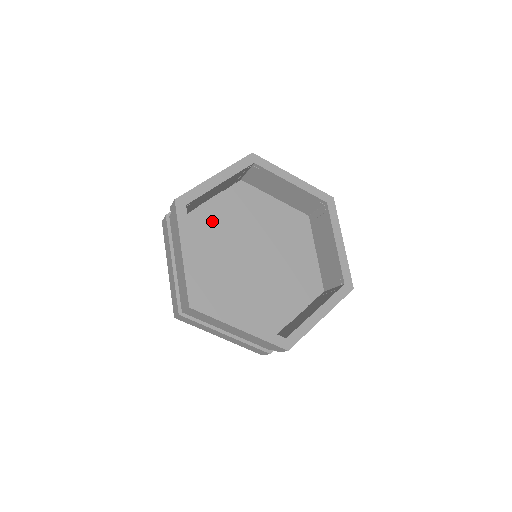
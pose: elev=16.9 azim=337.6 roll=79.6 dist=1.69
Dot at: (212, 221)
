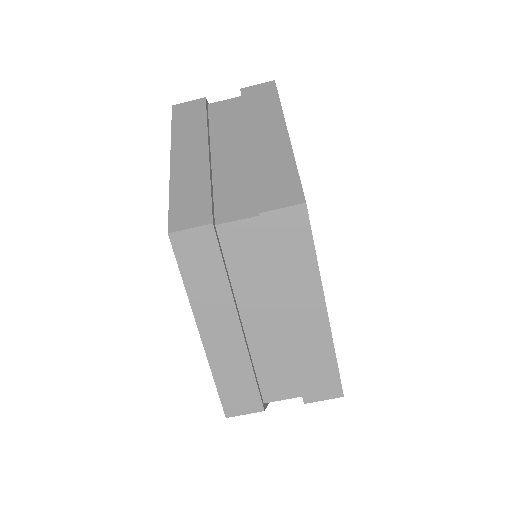
Dot at: occluded
